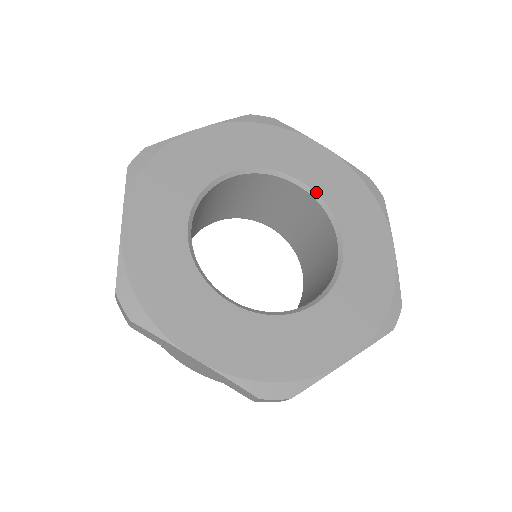
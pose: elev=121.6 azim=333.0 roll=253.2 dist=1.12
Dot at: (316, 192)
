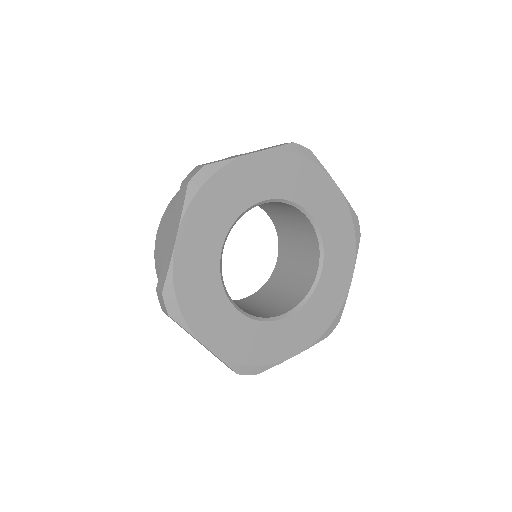
Dot at: (318, 227)
